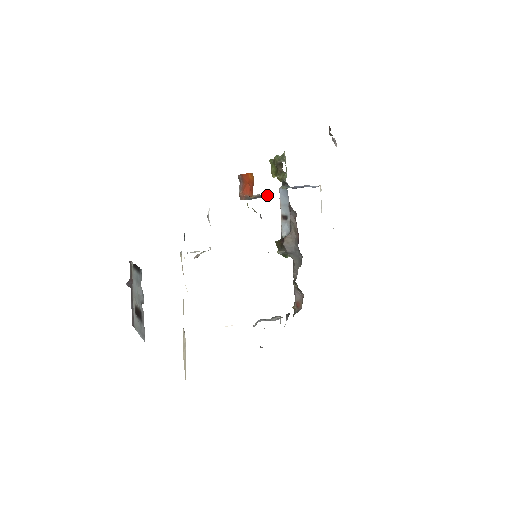
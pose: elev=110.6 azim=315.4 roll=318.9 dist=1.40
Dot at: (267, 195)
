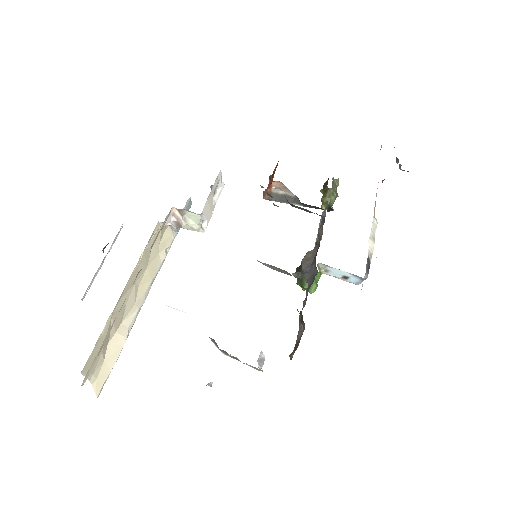
Dot at: (297, 200)
